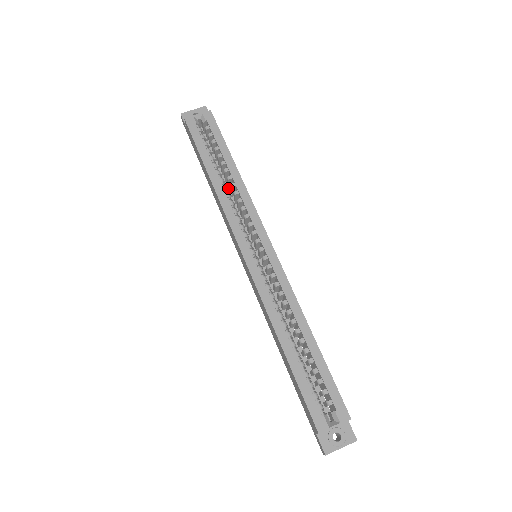
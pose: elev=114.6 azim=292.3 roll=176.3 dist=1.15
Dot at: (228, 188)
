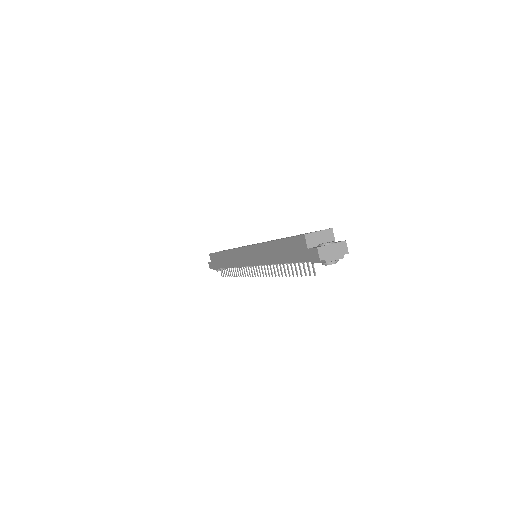
Dot at: occluded
